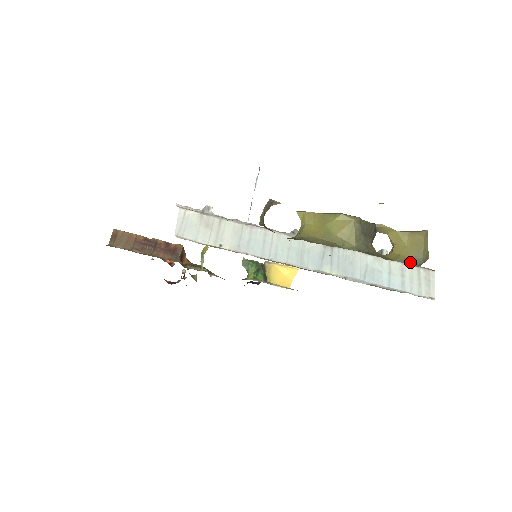
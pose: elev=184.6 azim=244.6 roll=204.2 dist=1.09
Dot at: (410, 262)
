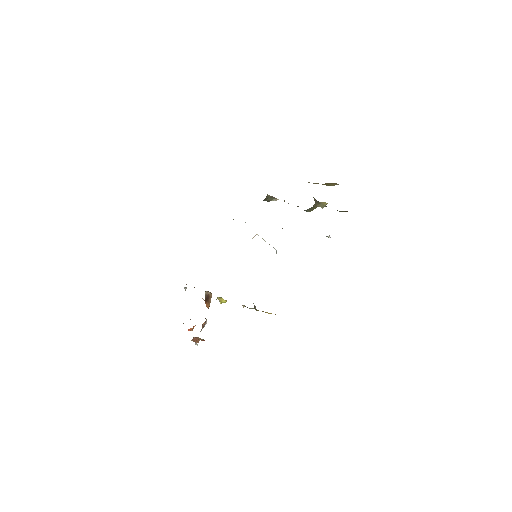
Dot at: occluded
